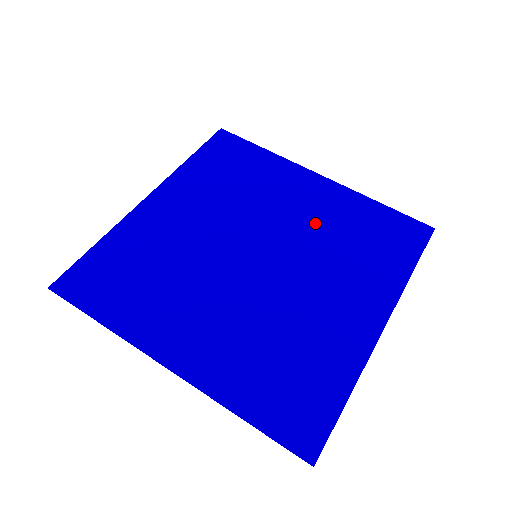
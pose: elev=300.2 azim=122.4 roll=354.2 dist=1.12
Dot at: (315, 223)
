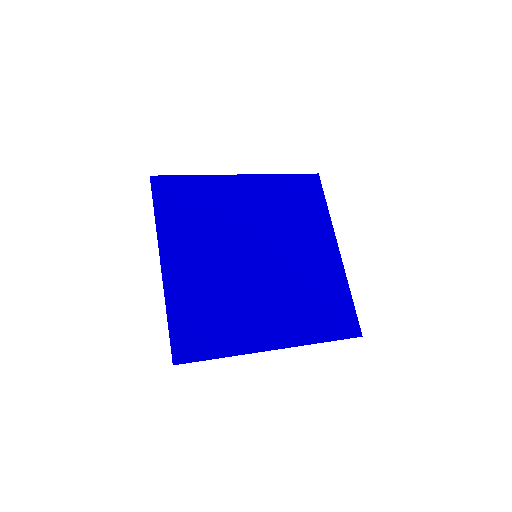
Dot at: (304, 270)
